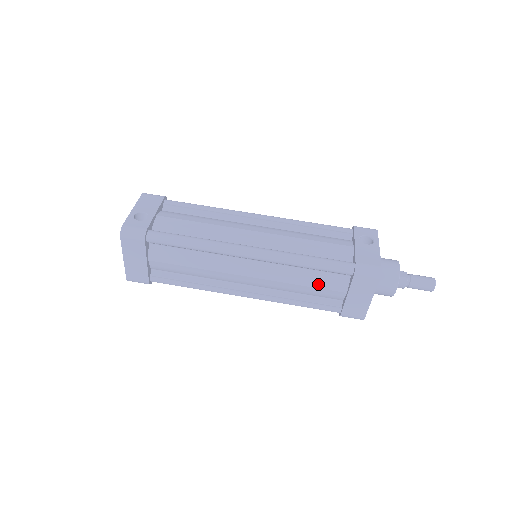
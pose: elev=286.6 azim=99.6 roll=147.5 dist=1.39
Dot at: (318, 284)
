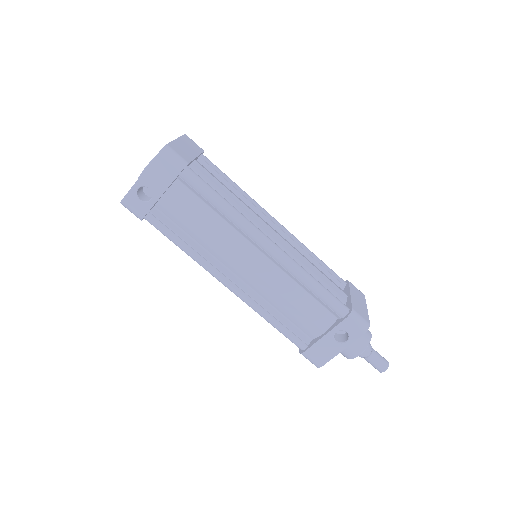
Dot at: occluded
